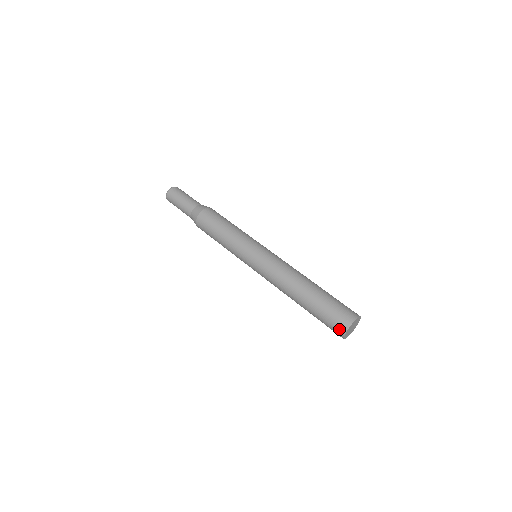
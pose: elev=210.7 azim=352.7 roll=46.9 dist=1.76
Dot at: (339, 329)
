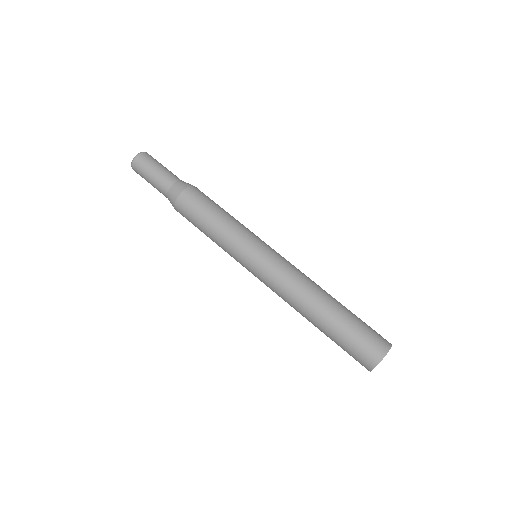
Dot at: (362, 365)
